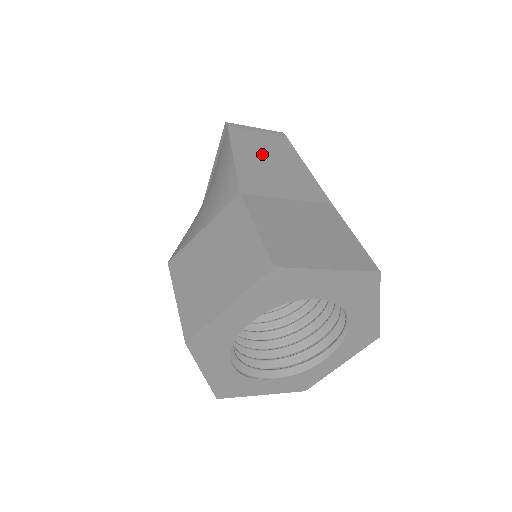
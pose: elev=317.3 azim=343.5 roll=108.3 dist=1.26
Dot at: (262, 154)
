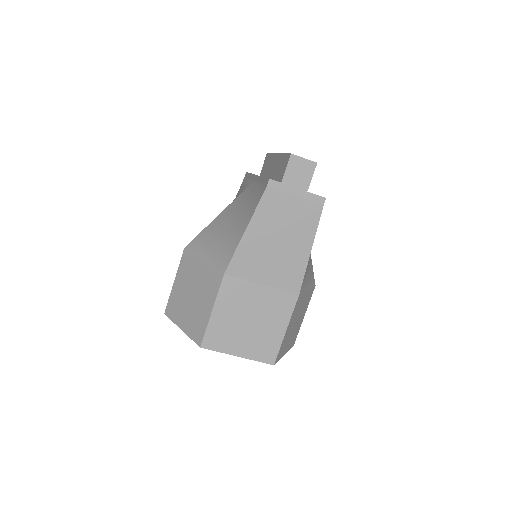
Dot at: (276, 230)
